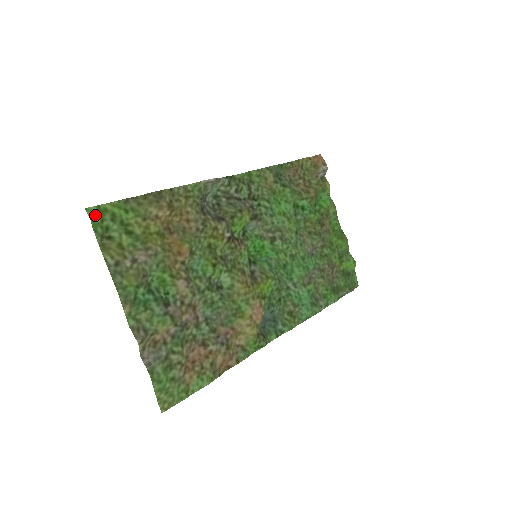
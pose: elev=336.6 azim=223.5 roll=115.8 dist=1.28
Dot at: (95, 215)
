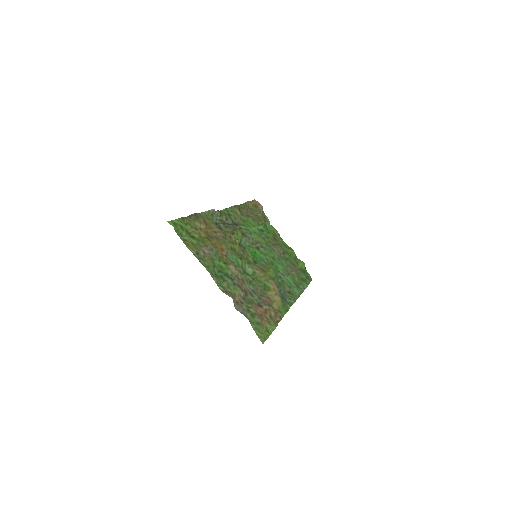
Dot at: (173, 225)
